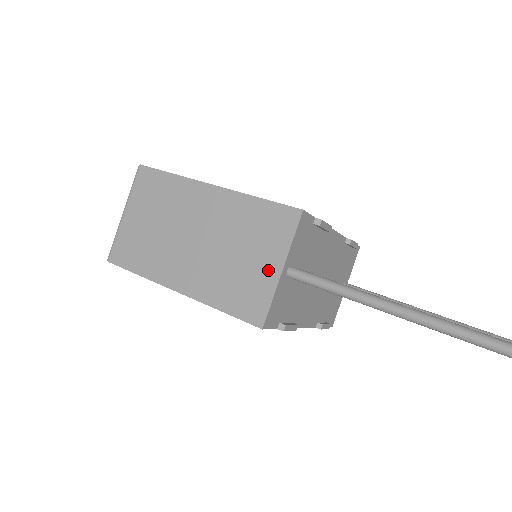
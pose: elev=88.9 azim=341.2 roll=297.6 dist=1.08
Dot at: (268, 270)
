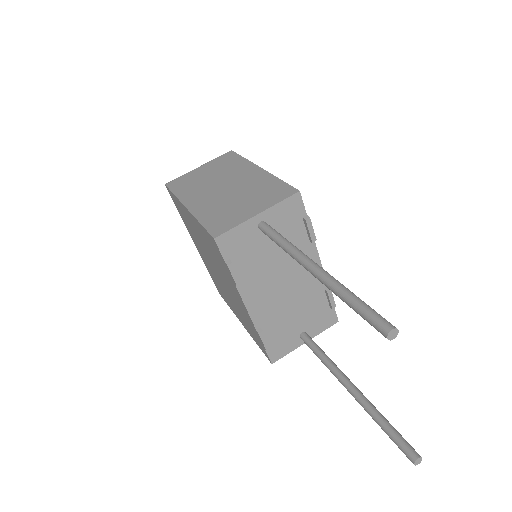
Dot at: (249, 212)
